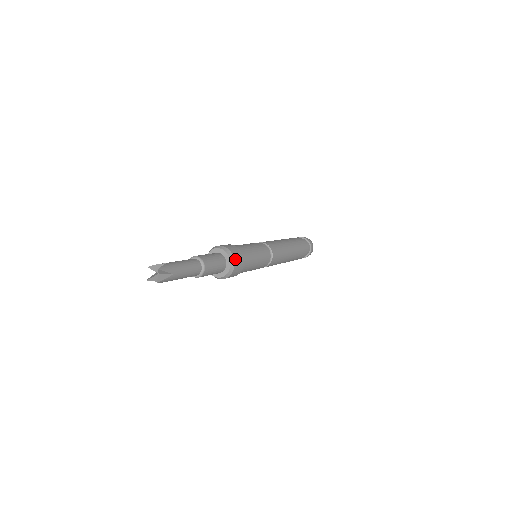
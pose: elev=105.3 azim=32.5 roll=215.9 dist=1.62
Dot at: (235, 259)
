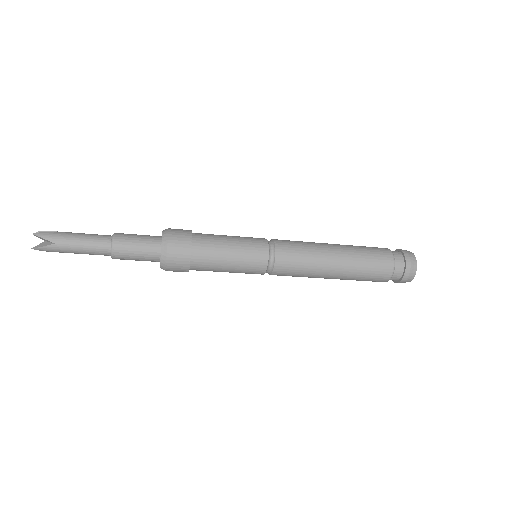
Dot at: (170, 245)
